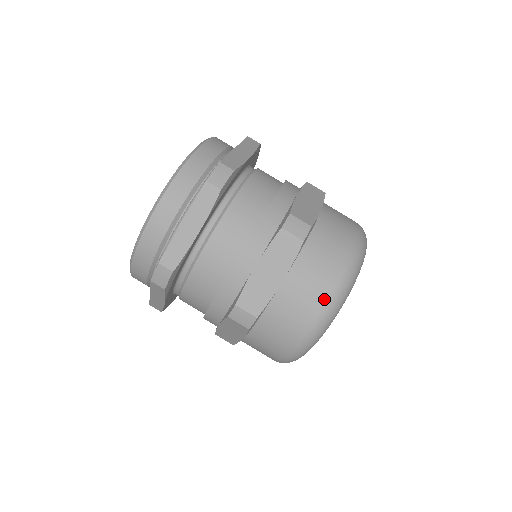
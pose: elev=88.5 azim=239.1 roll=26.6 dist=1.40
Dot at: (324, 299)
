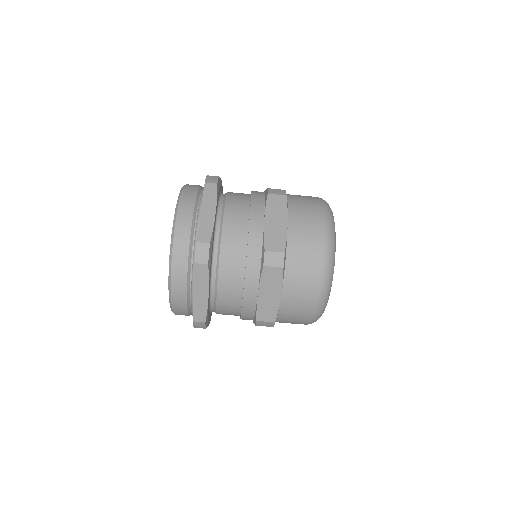
Dot at: (321, 223)
